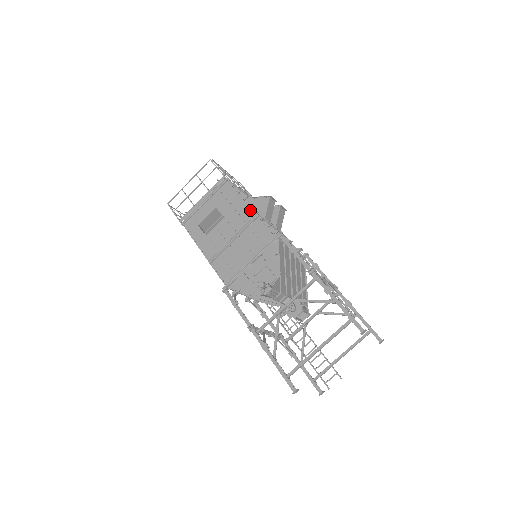
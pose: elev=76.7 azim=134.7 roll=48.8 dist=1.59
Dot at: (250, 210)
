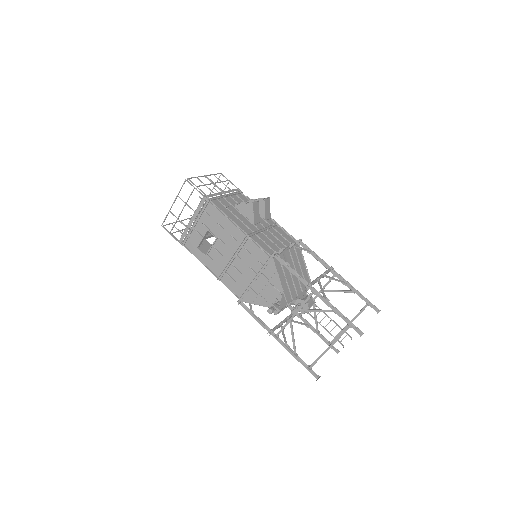
Dot at: (240, 231)
